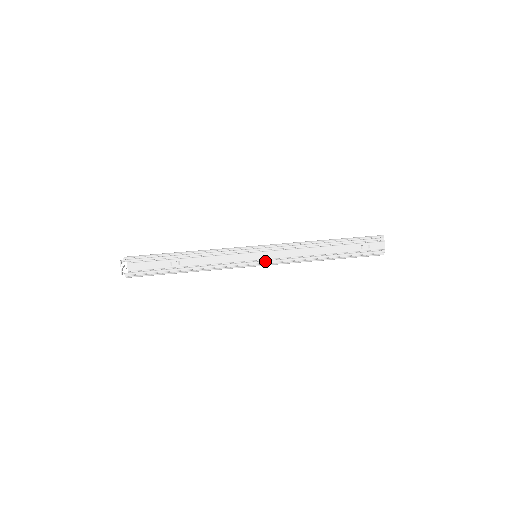
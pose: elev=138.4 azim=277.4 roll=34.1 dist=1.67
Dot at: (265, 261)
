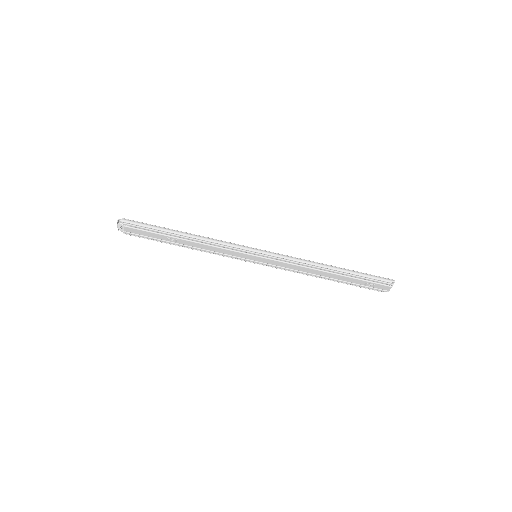
Dot at: (263, 263)
